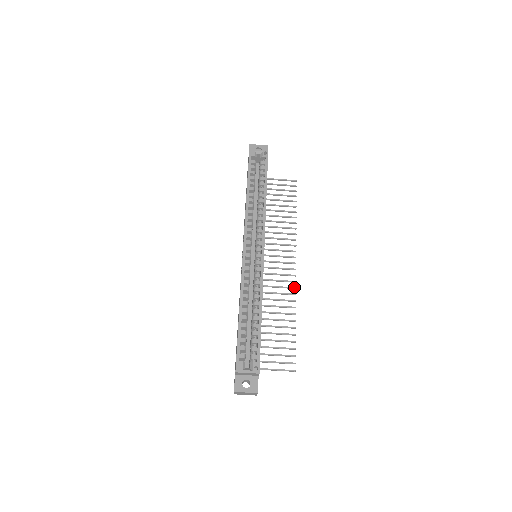
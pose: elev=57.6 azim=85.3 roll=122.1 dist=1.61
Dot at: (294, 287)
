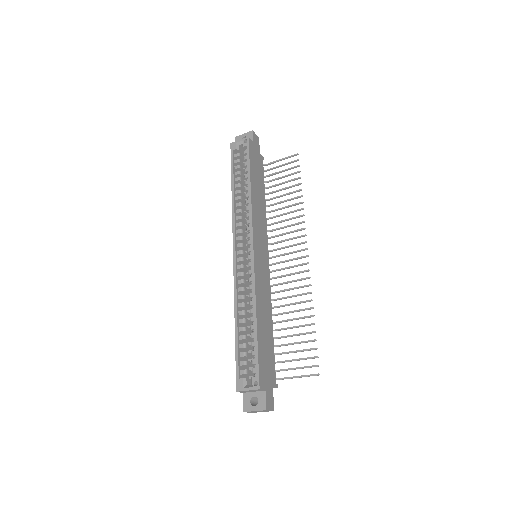
Dot at: (308, 277)
